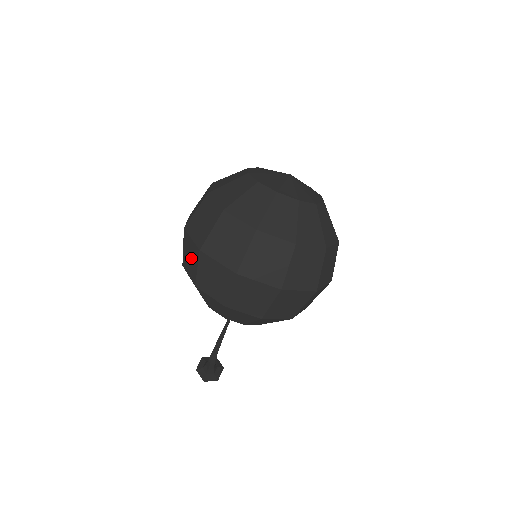
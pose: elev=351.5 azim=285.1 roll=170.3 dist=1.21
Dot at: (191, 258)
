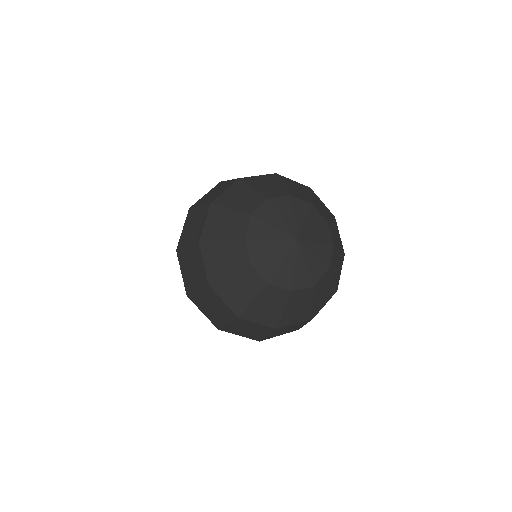
Dot at: occluded
